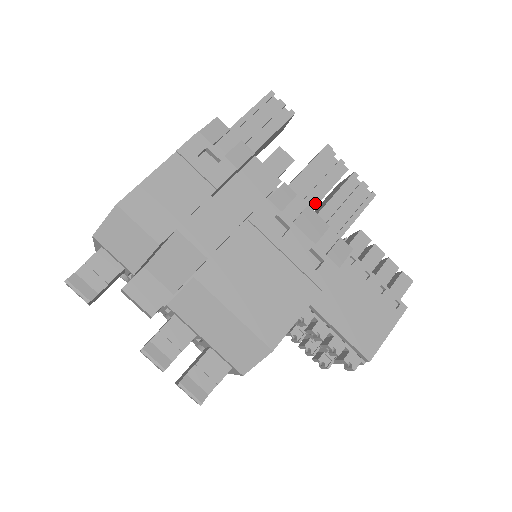
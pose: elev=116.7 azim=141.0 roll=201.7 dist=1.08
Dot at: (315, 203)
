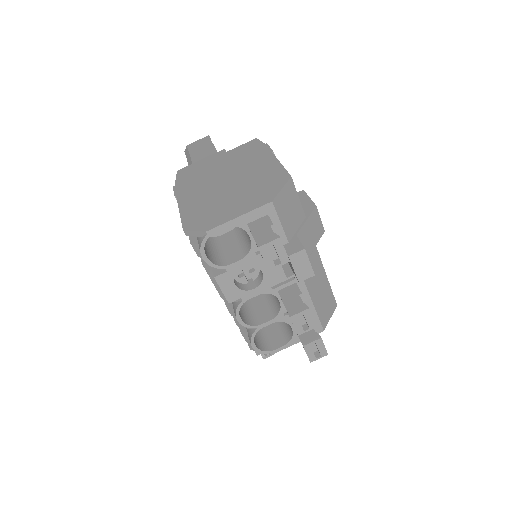
Dot at: occluded
